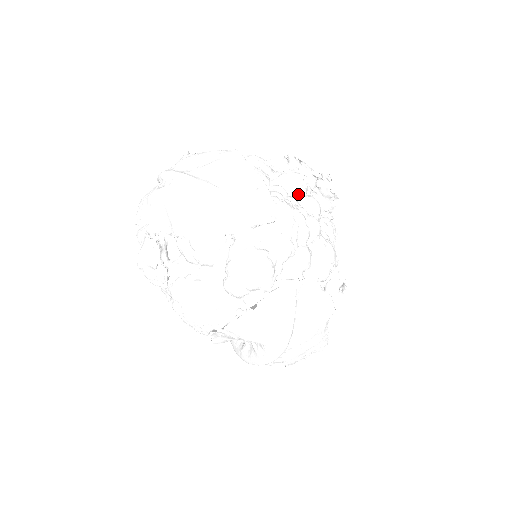
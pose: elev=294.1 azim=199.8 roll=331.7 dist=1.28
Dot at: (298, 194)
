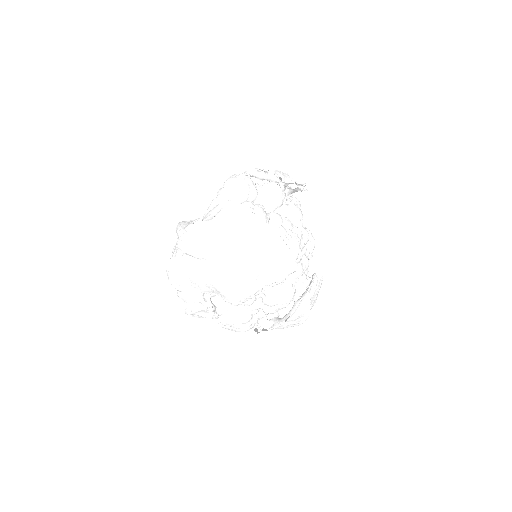
Dot at: (286, 210)
